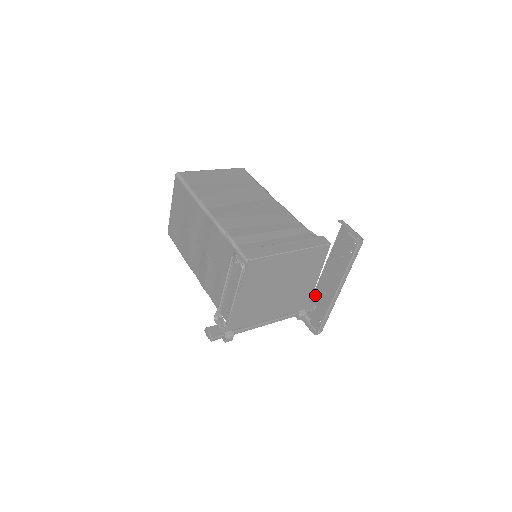
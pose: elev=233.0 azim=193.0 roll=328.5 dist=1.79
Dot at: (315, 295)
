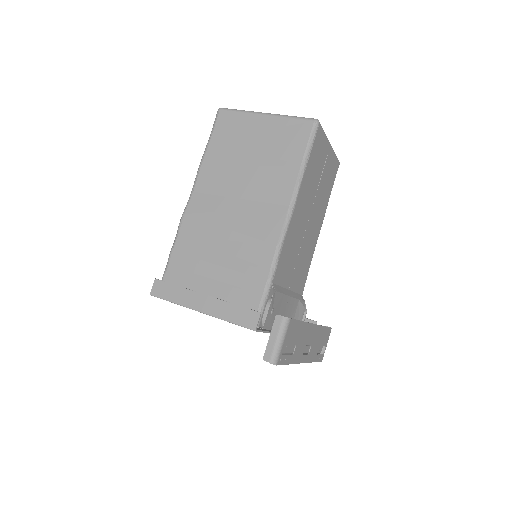
Dot at: (322, 330)
